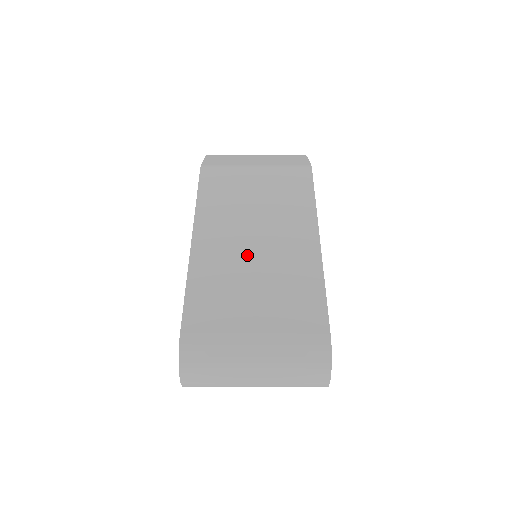
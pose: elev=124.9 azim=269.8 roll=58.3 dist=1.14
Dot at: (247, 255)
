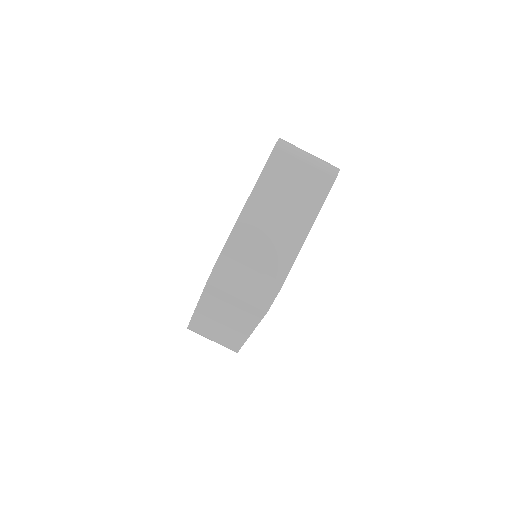
Dot at: (218, 323)
